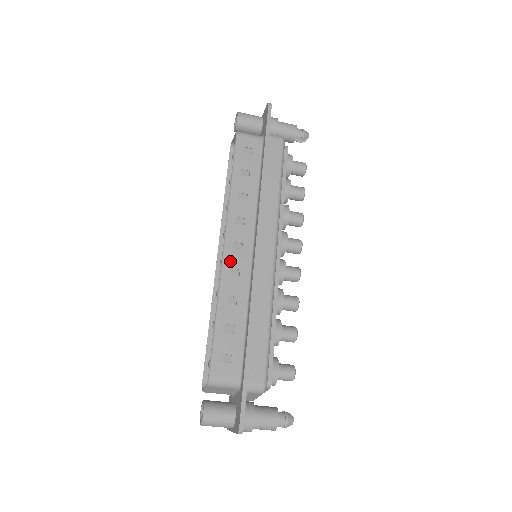
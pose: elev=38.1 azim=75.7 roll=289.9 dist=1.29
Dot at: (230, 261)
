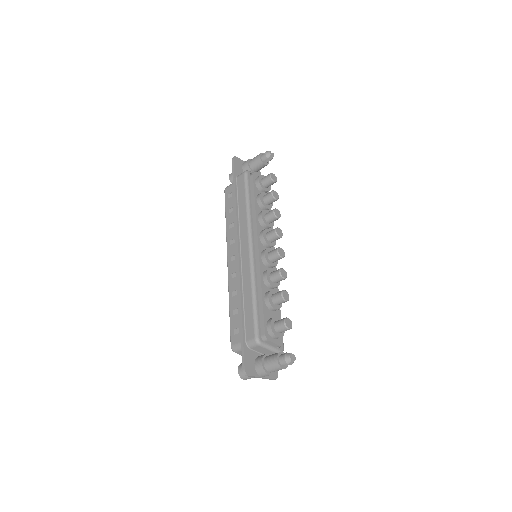
Dot at: (231, 270)
